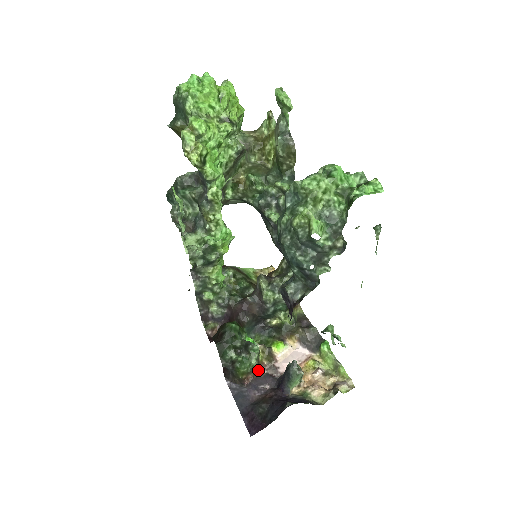
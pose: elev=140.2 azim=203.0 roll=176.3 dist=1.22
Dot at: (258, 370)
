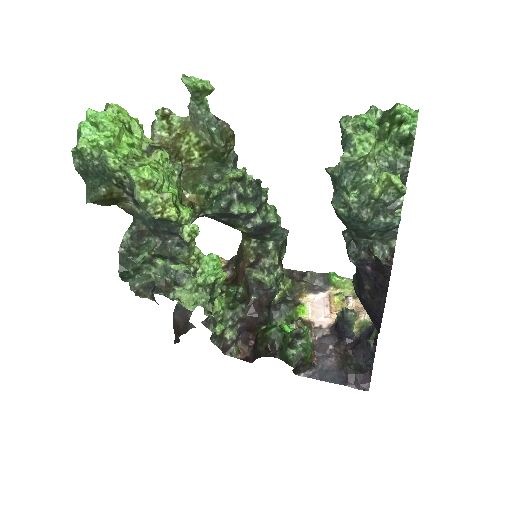
Dot at: occluded
